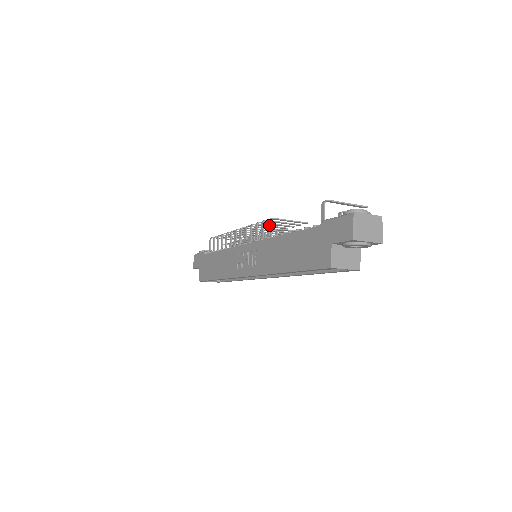
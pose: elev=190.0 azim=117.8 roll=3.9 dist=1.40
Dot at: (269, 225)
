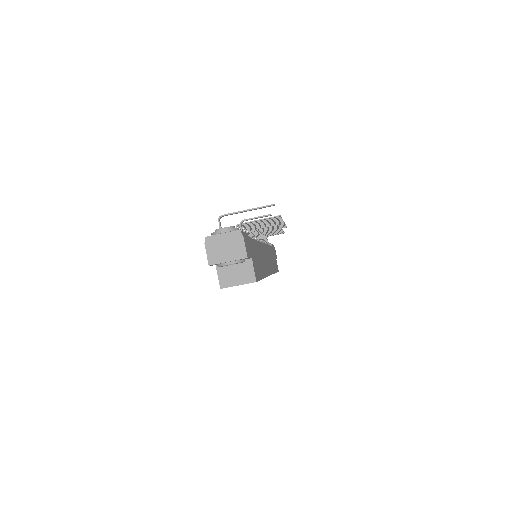
Dot at: occluded
